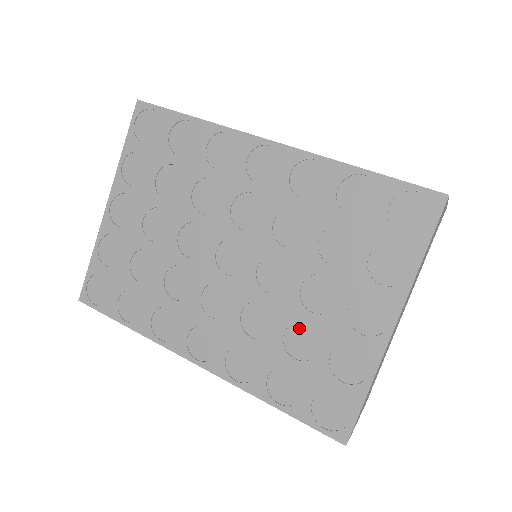
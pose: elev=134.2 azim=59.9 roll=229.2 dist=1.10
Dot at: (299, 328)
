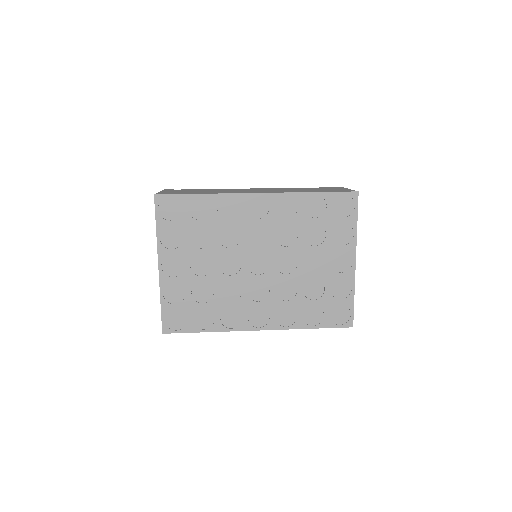
Dot at: (310, 284)
